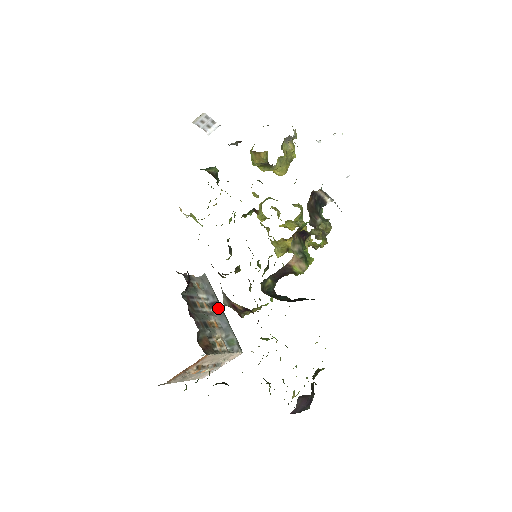
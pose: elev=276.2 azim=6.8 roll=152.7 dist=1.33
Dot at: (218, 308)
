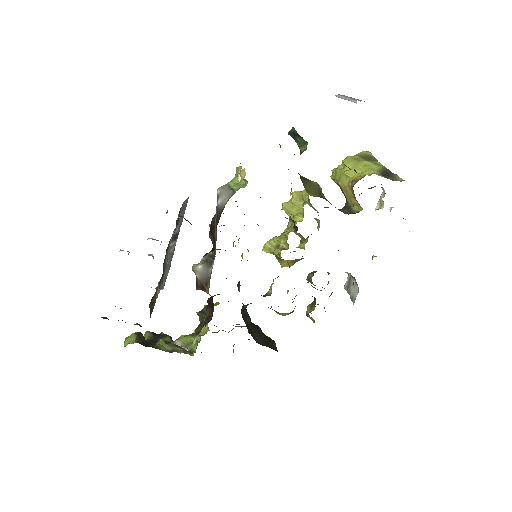
Dot at: (175, 241)
